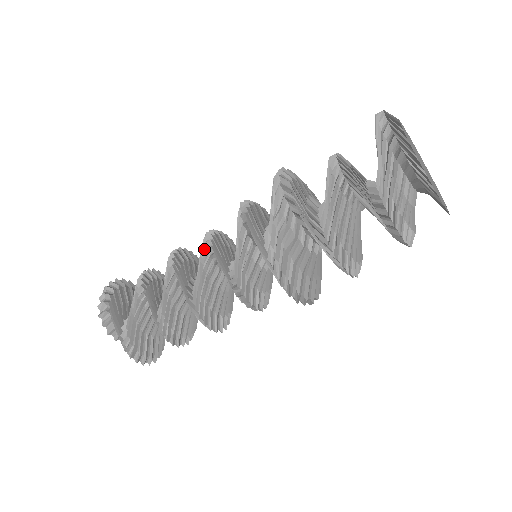
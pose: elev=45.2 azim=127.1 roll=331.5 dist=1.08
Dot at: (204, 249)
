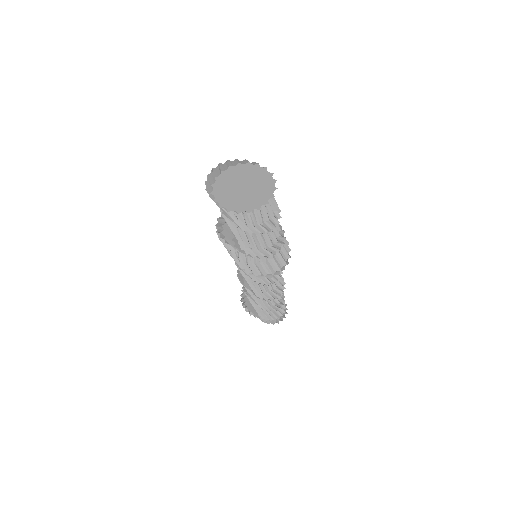
Dot at: (240, 270)
